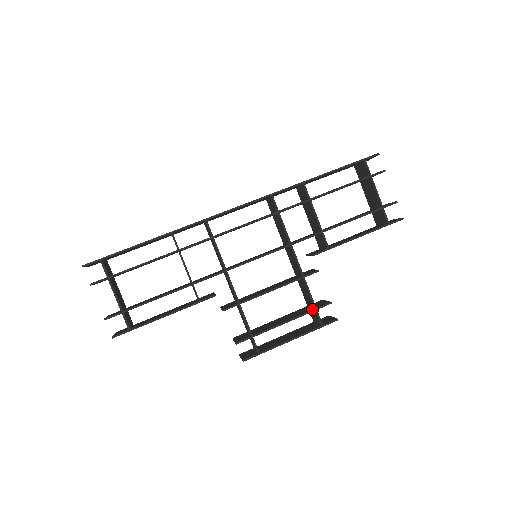
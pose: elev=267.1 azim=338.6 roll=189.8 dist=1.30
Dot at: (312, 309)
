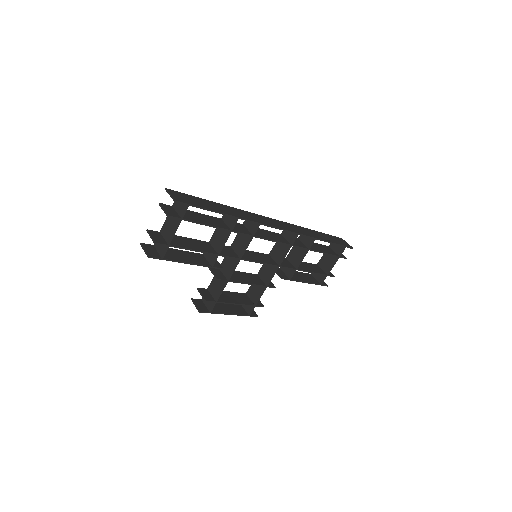
Dot at: (253, 304)
